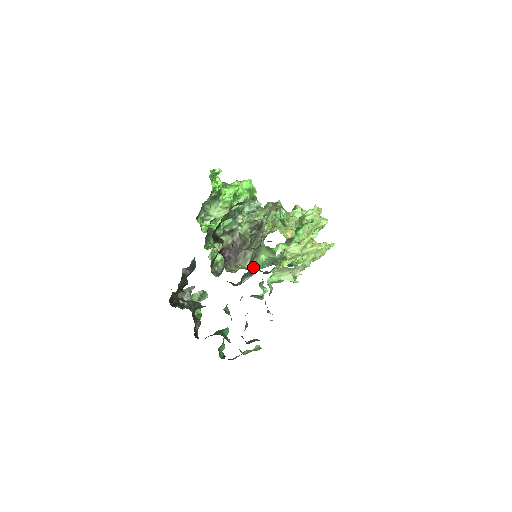
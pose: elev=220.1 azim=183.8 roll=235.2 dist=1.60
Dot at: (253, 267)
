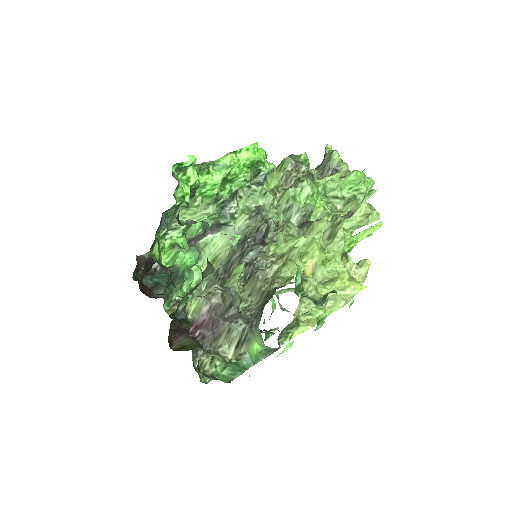
Dot at: (238, 374)
